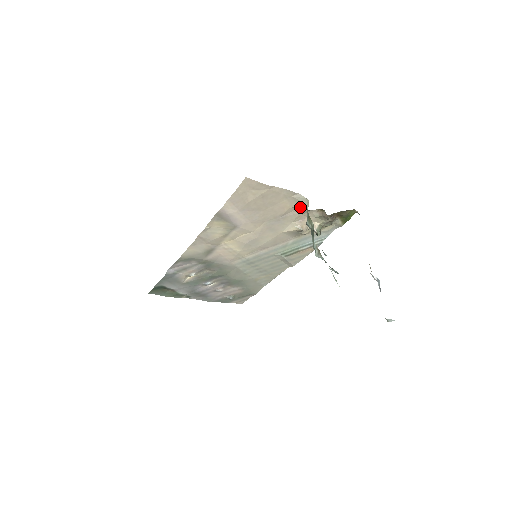
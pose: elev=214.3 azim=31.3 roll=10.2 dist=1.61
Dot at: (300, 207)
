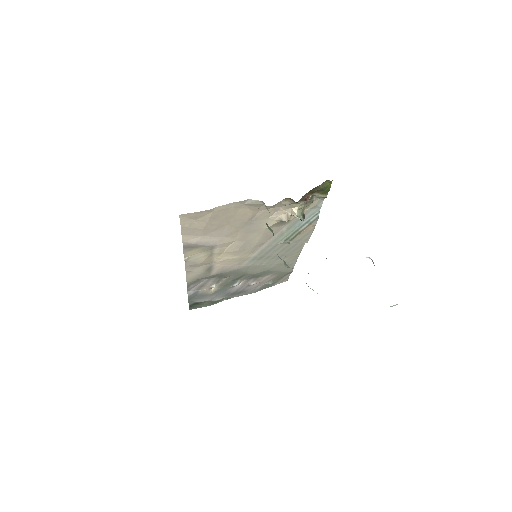
Dot at: (262, 207)
